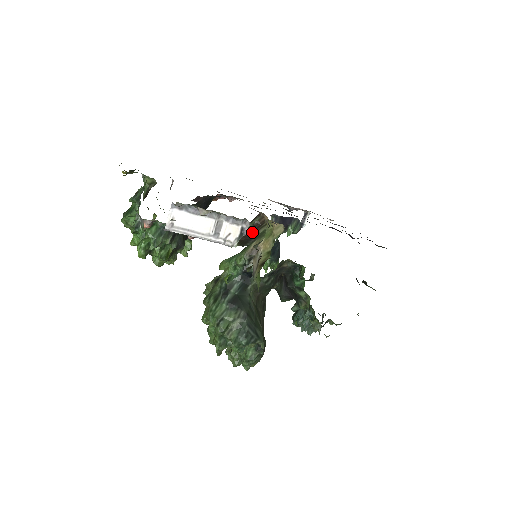
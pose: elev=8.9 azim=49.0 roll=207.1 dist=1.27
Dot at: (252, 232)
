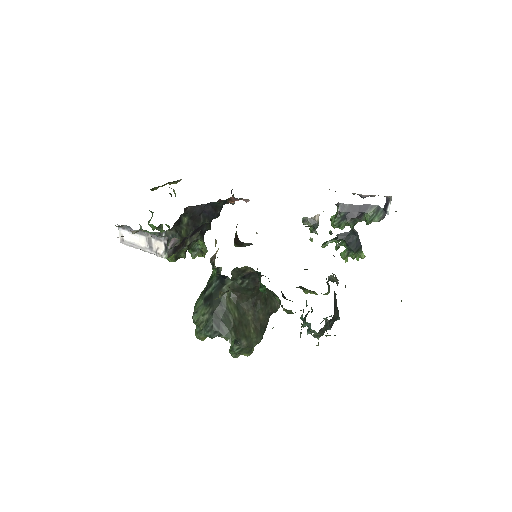
Dot at: (237, 236)
